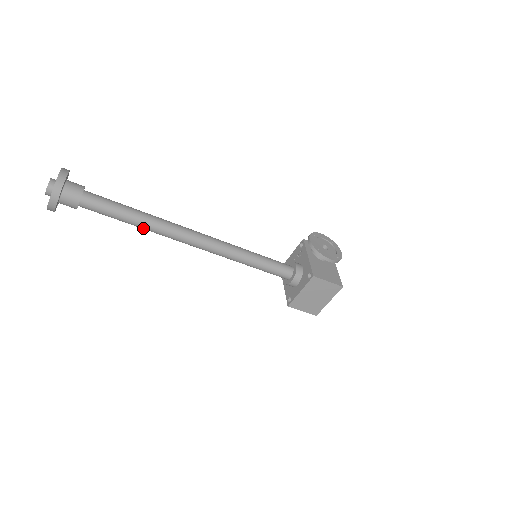
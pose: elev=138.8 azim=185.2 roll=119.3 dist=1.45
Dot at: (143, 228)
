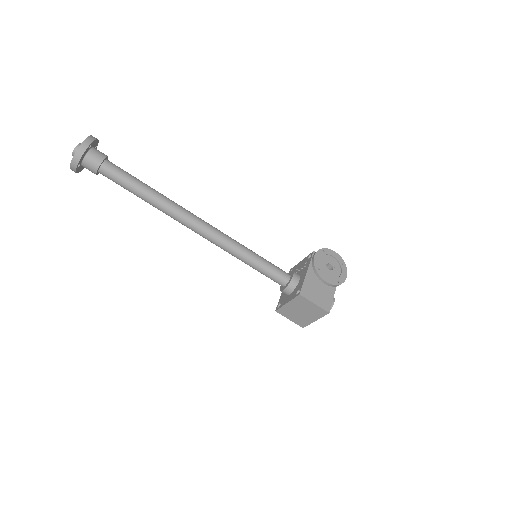
Dot at: occluded
